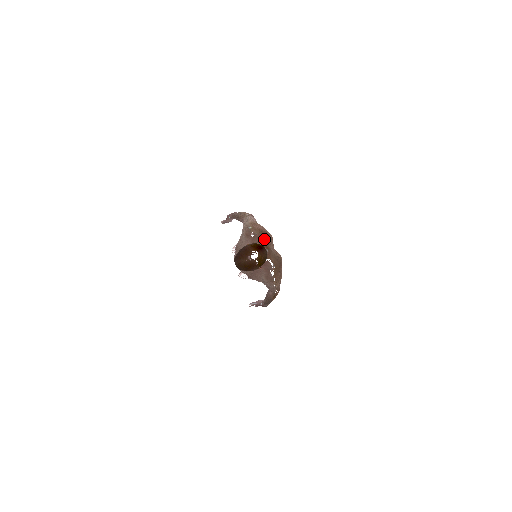
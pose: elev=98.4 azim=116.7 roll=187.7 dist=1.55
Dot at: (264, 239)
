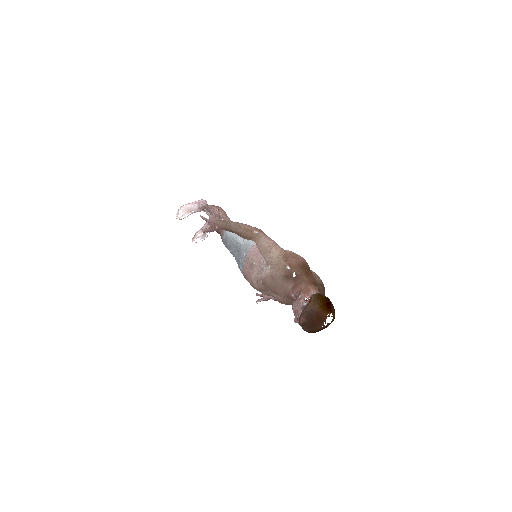
Dot at: (308, 275)
